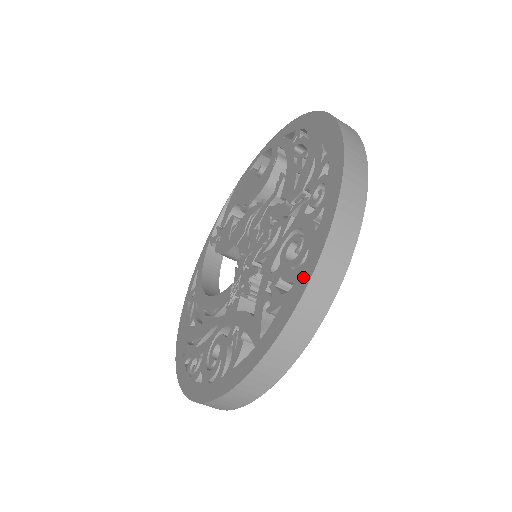
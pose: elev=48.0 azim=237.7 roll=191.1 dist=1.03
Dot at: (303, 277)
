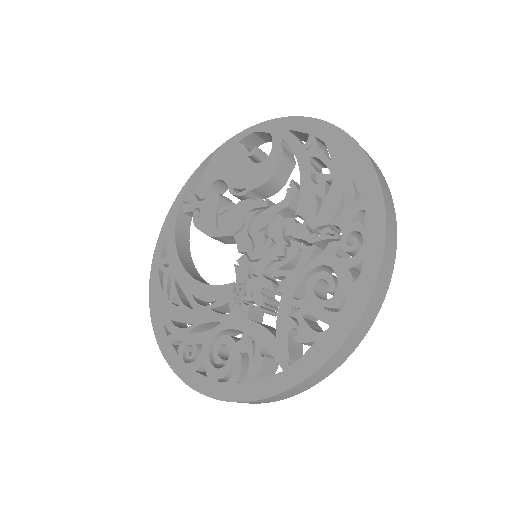
Dot at: (342, 326)
